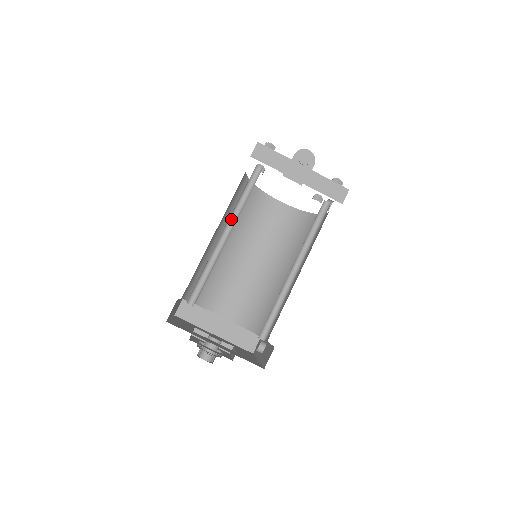
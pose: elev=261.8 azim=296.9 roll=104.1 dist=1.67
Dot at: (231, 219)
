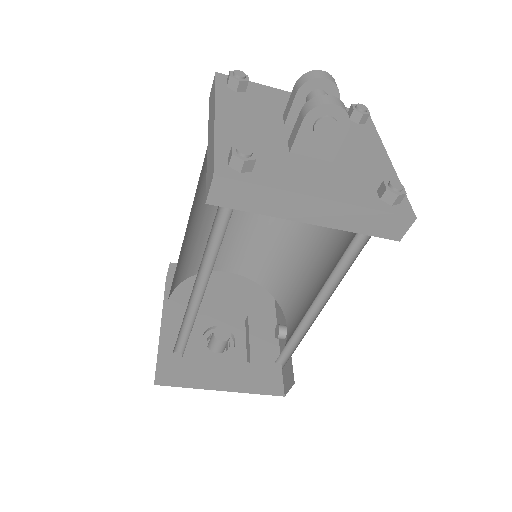
Dot at: (201, 268)
